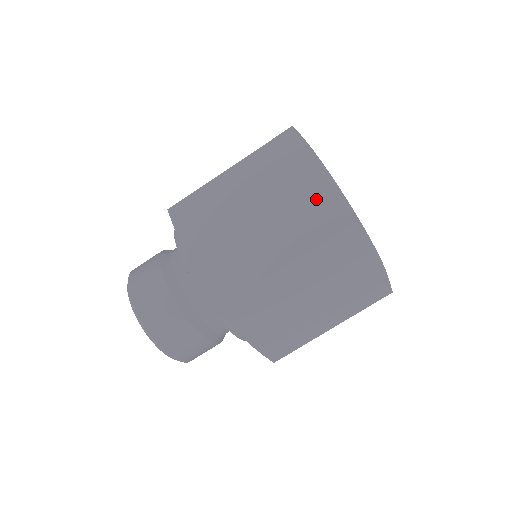
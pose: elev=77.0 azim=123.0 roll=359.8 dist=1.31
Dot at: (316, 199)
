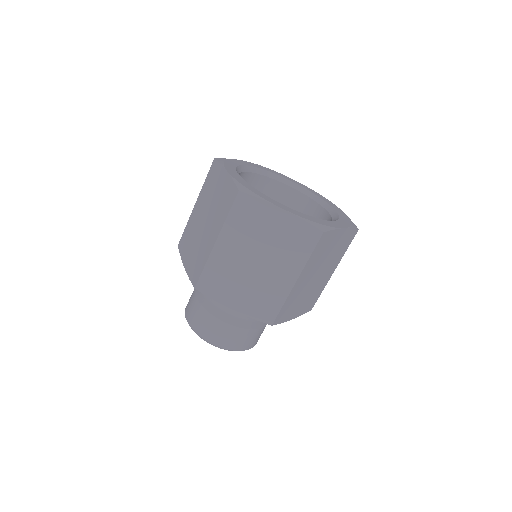
Dot at: (289, 232)
